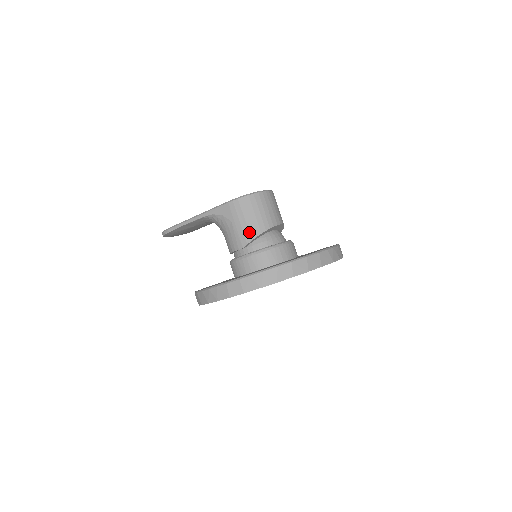
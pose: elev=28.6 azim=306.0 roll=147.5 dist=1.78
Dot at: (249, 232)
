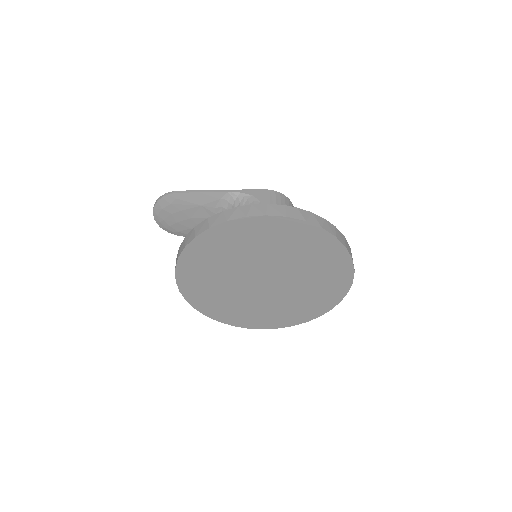
Dot at: occluded
